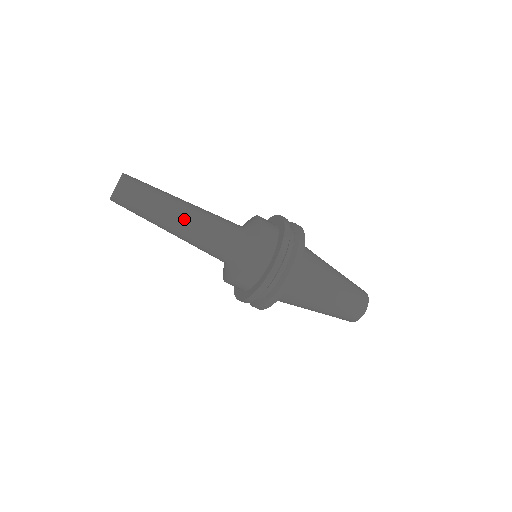
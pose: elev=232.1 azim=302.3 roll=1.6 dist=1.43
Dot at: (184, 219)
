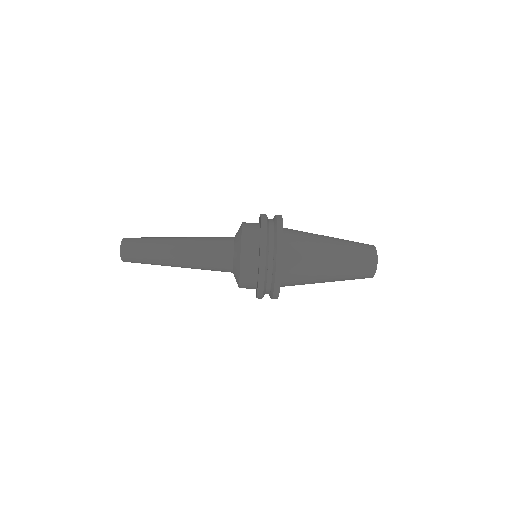
Dot at: (180, 242)
